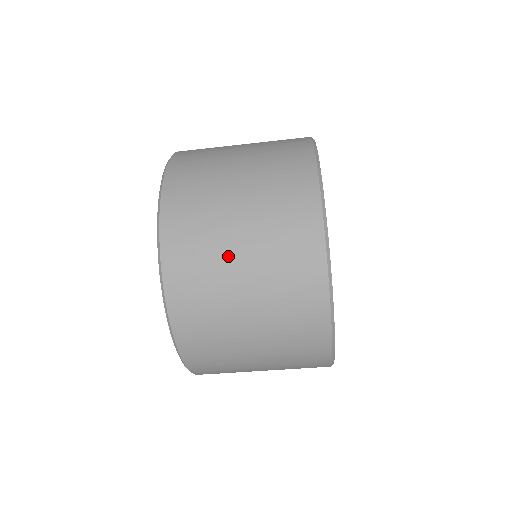
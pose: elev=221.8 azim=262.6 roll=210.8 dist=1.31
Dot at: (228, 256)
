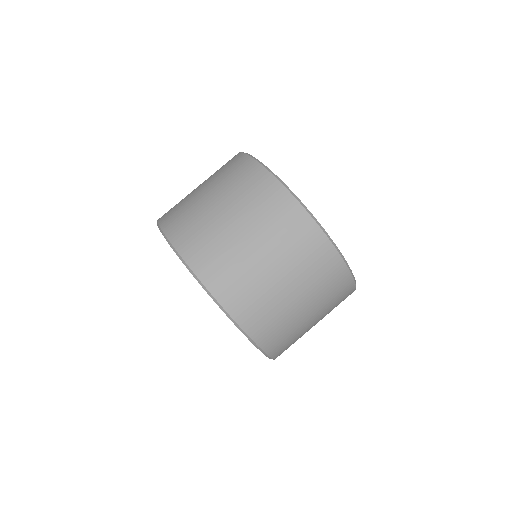
Dot at: occluded
